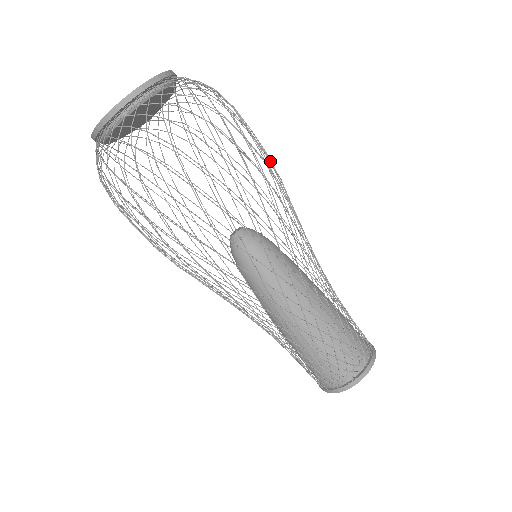
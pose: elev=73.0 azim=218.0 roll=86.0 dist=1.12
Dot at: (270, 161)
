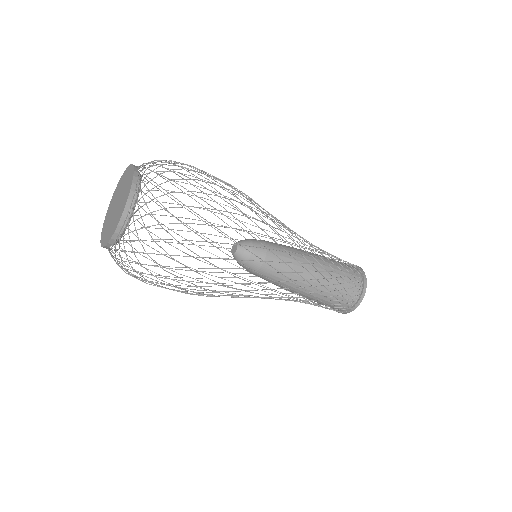
Dot at: (230, 186)
